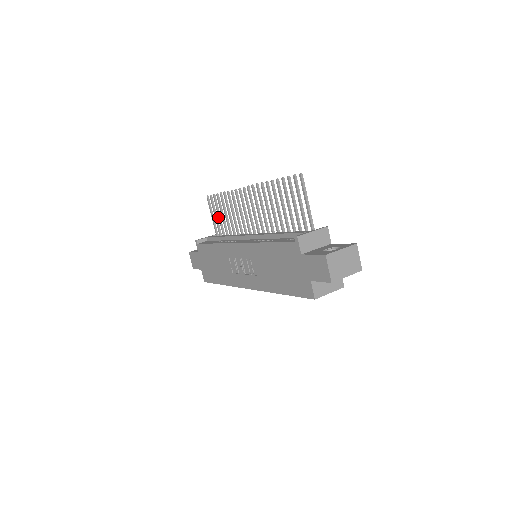
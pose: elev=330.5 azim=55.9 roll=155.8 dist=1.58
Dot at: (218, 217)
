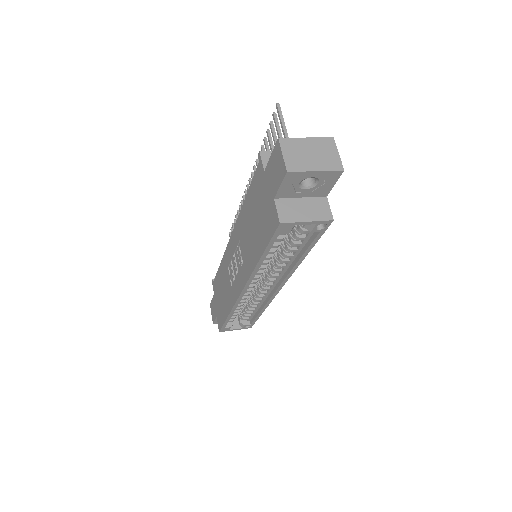
Dot at: occluded
